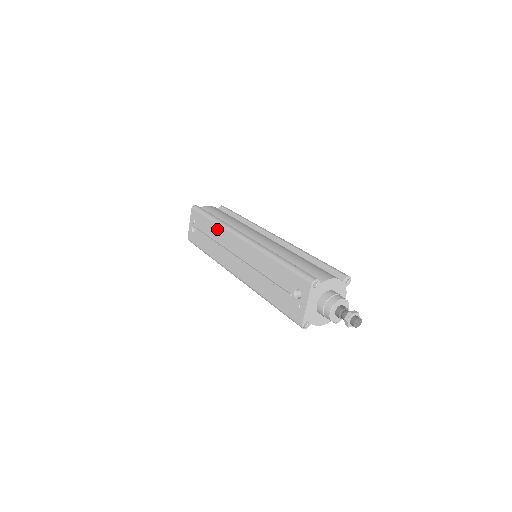
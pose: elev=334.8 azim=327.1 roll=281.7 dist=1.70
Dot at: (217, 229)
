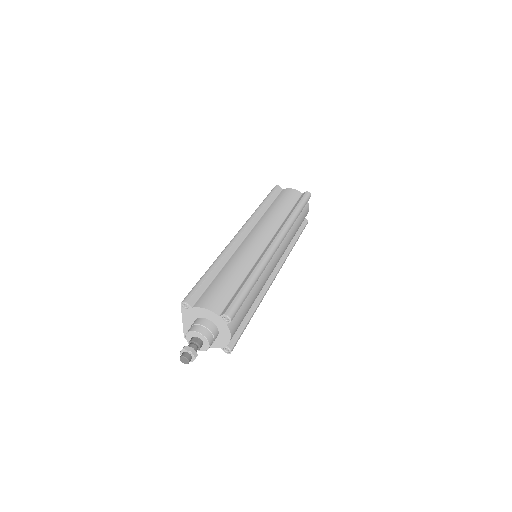
Dot at: occluded
